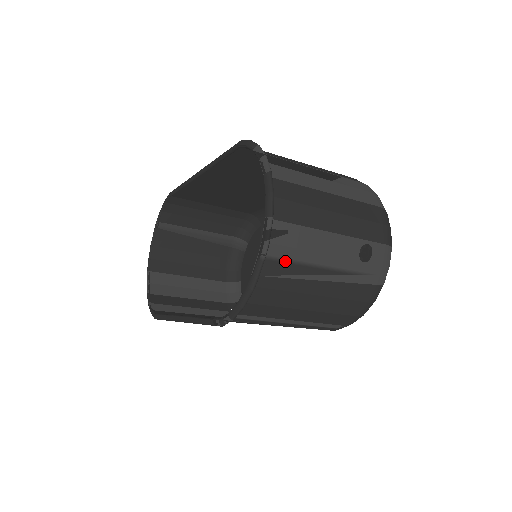
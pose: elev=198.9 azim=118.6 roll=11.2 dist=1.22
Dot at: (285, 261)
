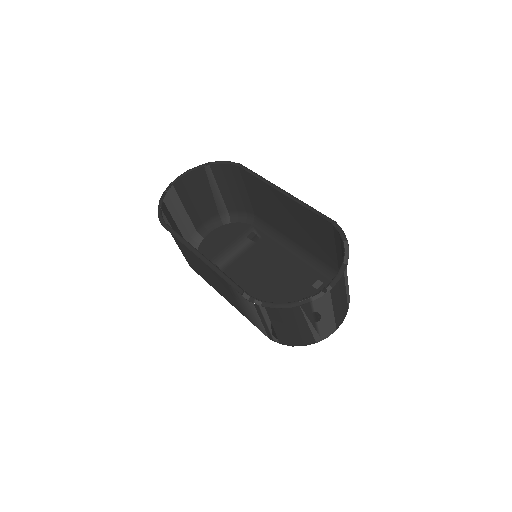
Dot at: (312, 307)
